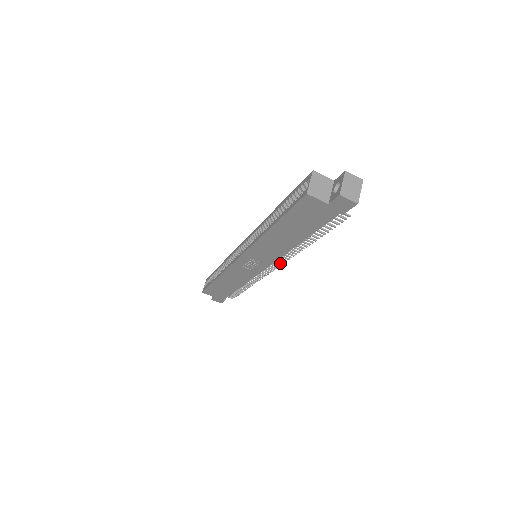
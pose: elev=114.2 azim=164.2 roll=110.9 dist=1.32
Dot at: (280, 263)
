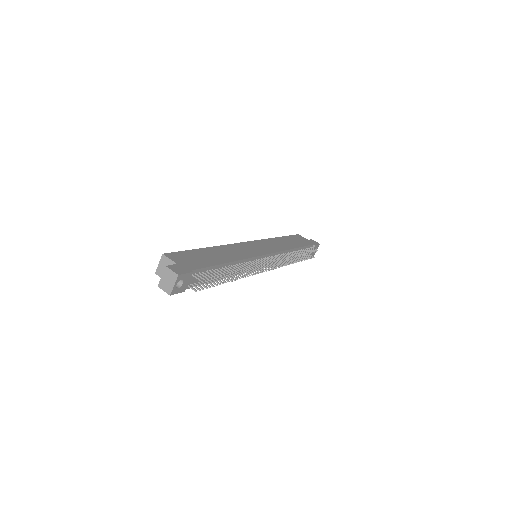
Dot at: (260, 271)
